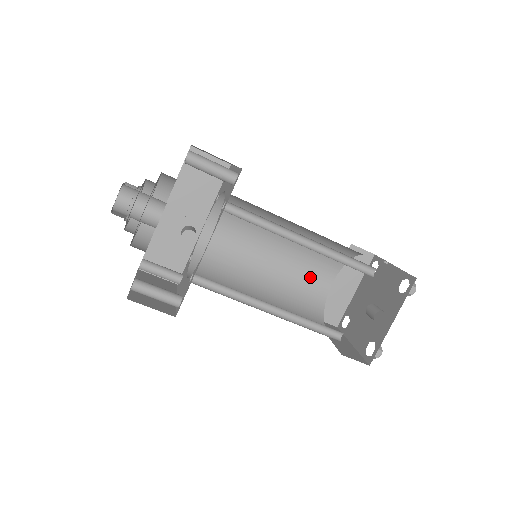
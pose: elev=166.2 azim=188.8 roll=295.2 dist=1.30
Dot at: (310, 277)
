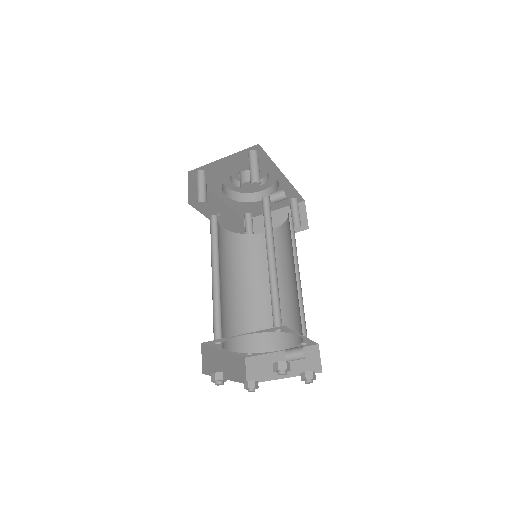
Dot at: (224, 325)
